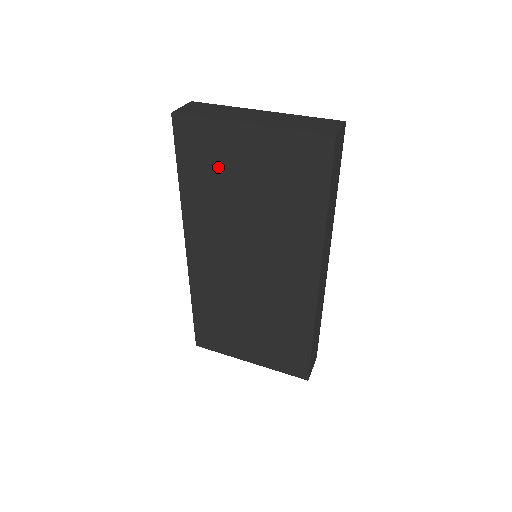
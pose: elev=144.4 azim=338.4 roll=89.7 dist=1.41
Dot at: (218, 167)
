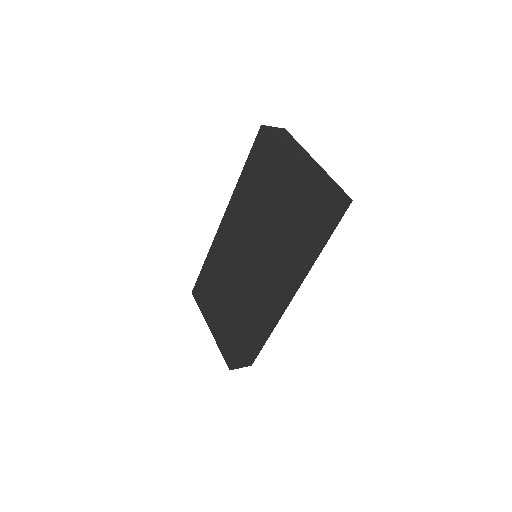
Dot at: (264, 176)
